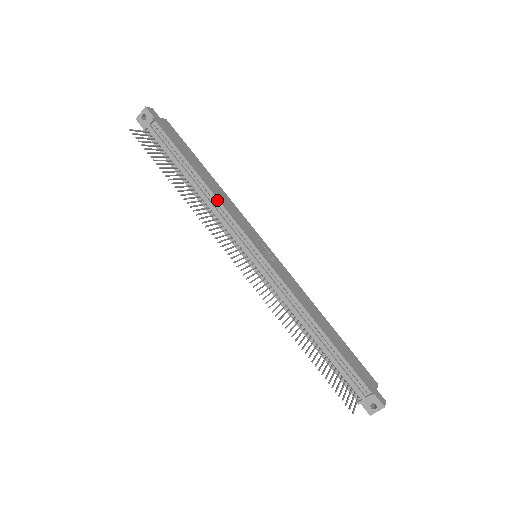
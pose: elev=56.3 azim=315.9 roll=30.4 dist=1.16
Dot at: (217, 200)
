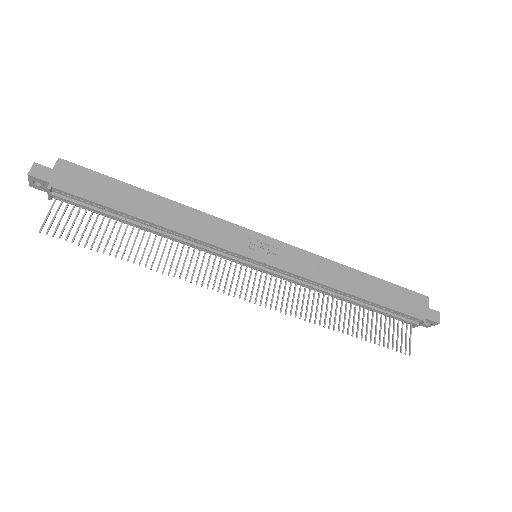
Dot at: (183, 235)
